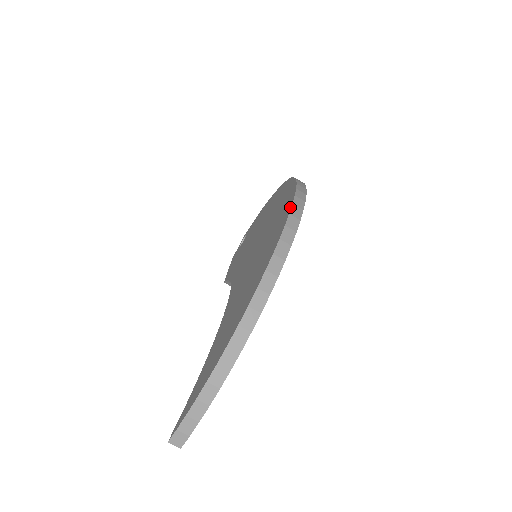
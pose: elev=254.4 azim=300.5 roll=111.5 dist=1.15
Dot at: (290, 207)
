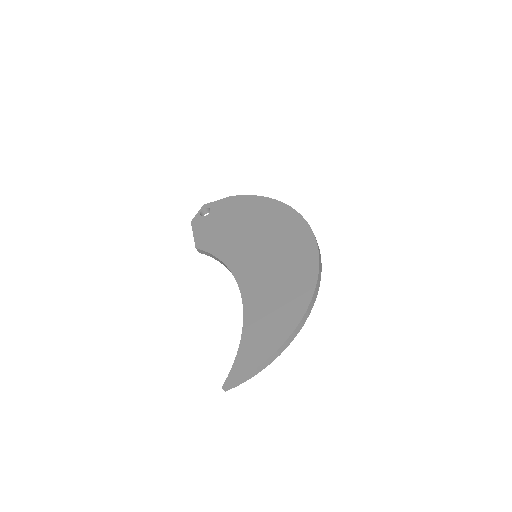
Dot at: (317, 253)
